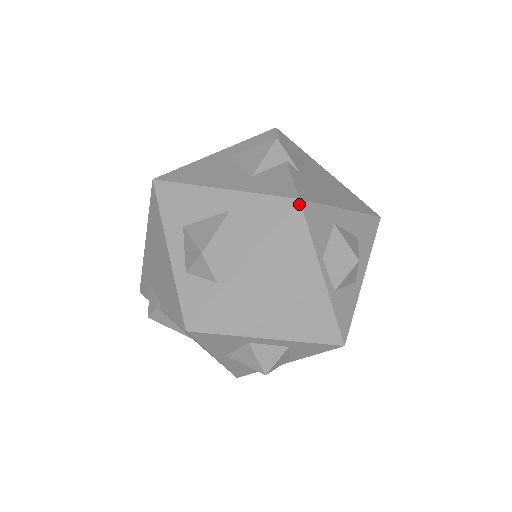
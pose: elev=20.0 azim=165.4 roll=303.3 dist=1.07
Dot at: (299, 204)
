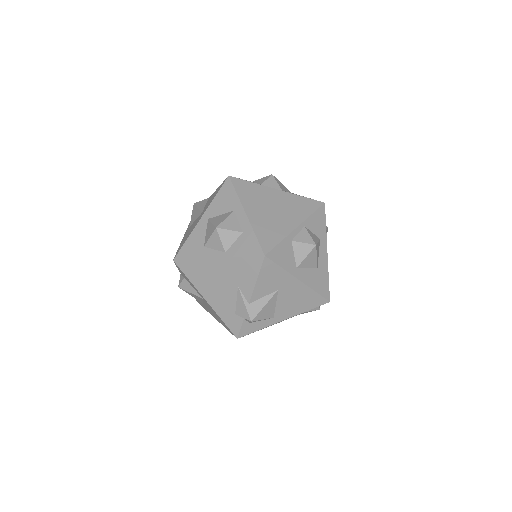
Dot at: (323, 203)
